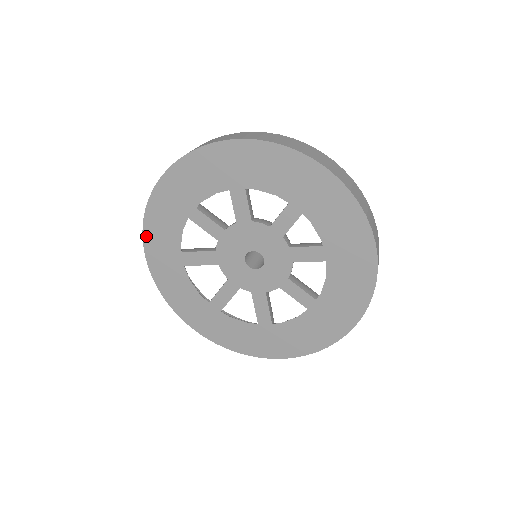
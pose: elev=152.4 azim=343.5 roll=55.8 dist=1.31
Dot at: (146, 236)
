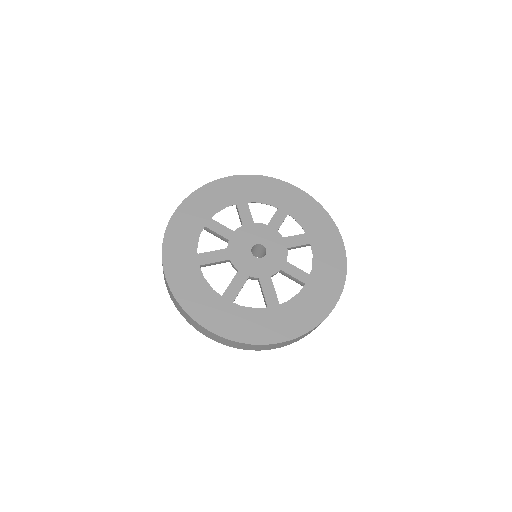
Dot at: (166, 245)
